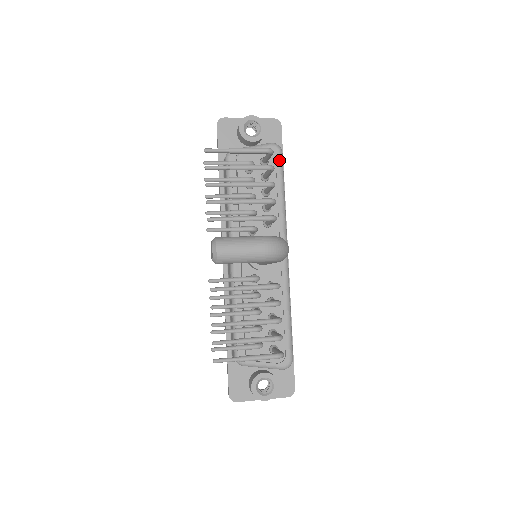
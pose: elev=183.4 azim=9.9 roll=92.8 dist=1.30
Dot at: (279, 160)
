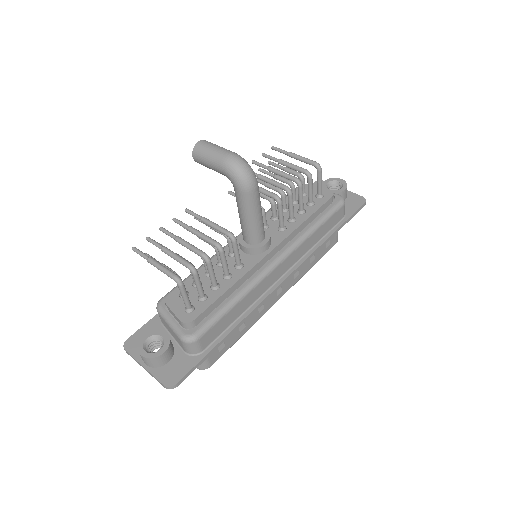
Dot at: (335, 204)
